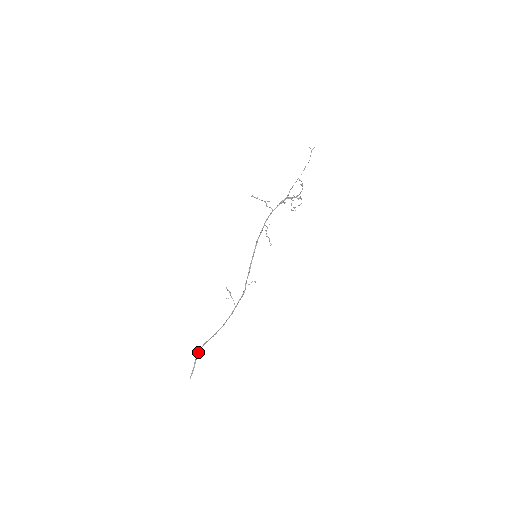
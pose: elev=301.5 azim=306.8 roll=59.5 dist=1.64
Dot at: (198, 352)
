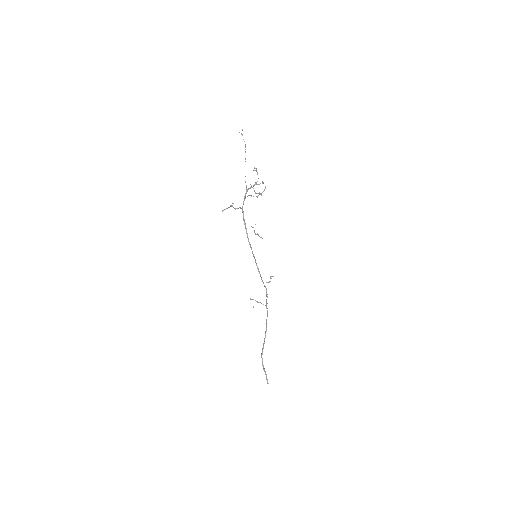
Dot at: (262, 362)
